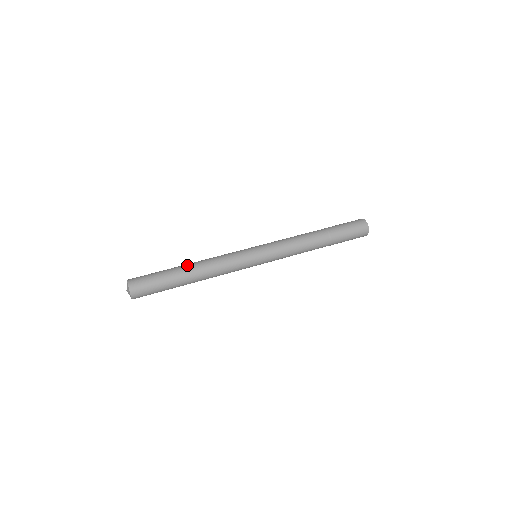
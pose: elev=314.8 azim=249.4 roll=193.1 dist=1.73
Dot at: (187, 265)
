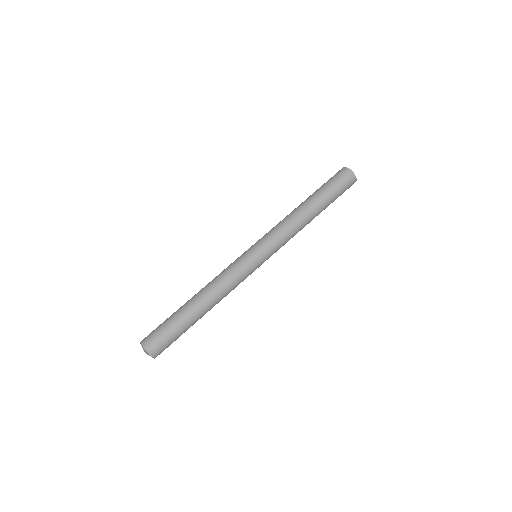
Dot at: (197, 304)
